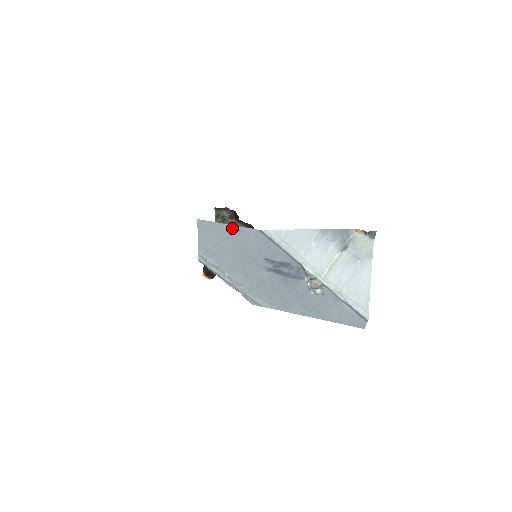
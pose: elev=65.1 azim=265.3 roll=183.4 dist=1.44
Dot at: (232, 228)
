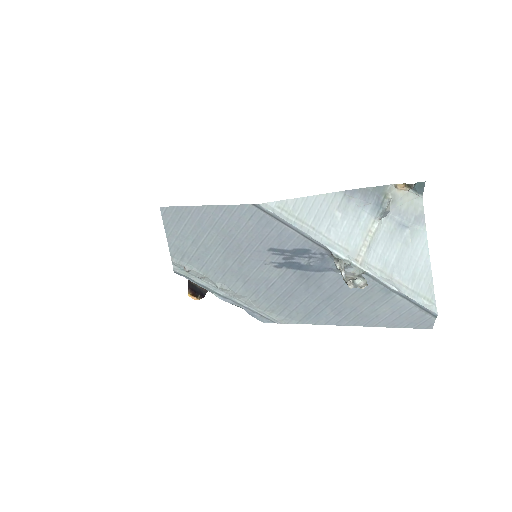
Dot at: (213, 210)
